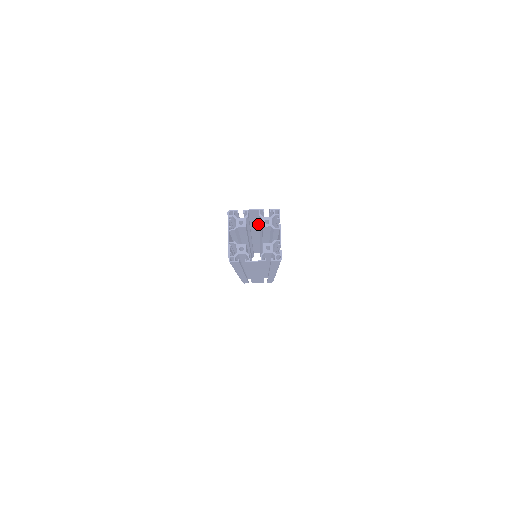
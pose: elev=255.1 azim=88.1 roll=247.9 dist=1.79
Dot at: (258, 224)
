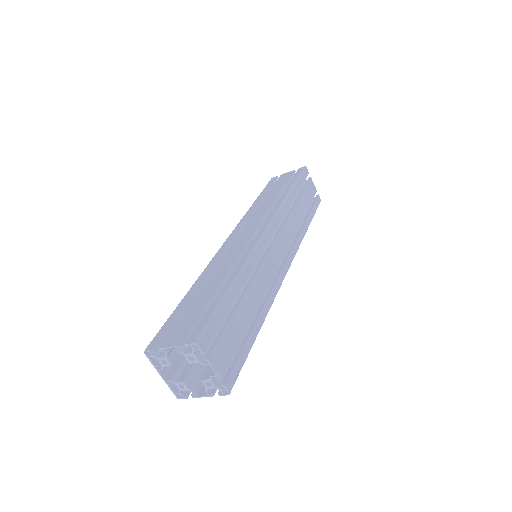
Dot at: (213, 287)
